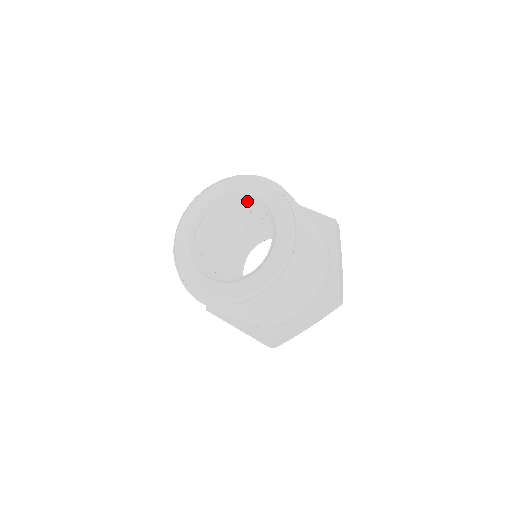
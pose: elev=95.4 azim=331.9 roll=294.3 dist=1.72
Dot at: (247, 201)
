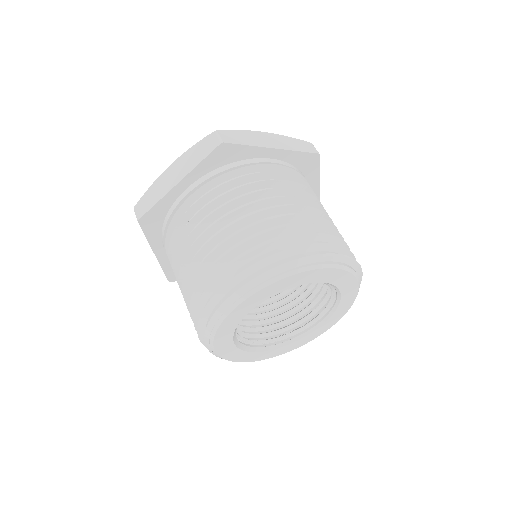
Dot at: occluded
